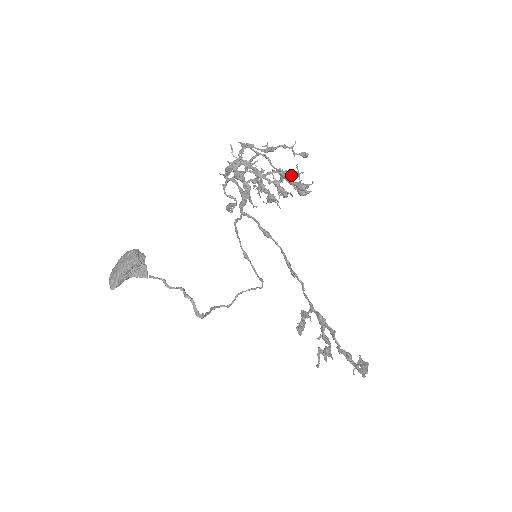
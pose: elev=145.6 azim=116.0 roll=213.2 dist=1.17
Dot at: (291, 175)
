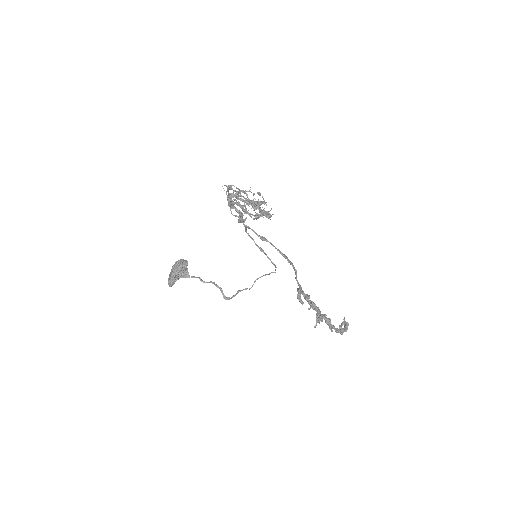
Dot at: (260, 204)
